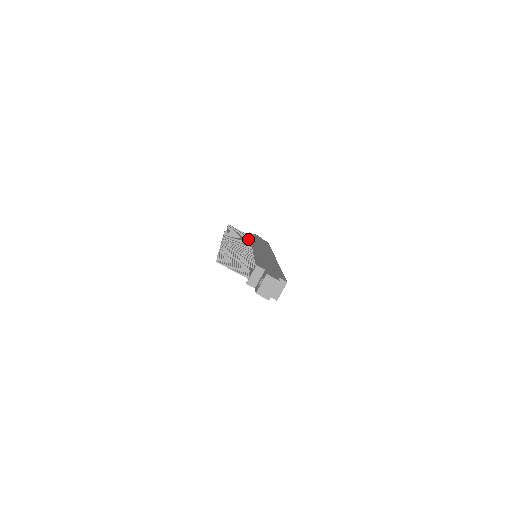
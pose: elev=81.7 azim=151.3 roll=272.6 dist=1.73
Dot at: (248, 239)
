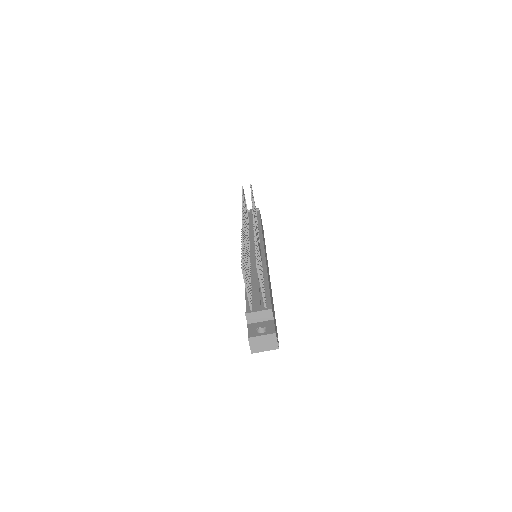
Dot at: (257, 222)
